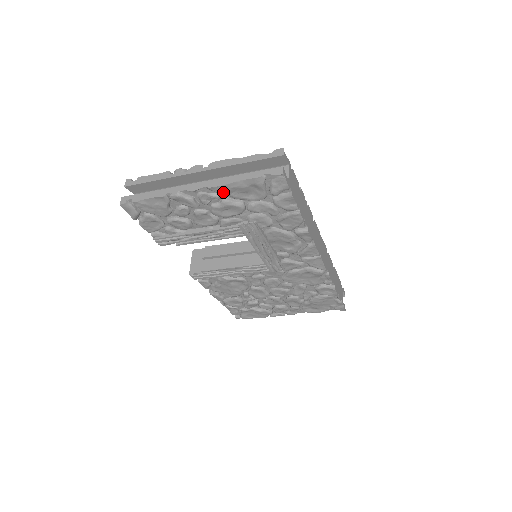
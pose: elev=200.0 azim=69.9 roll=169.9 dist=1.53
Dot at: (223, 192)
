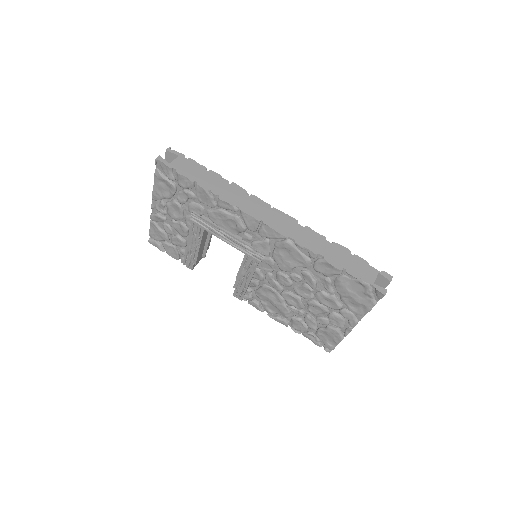
Dot at: (158, 197)
